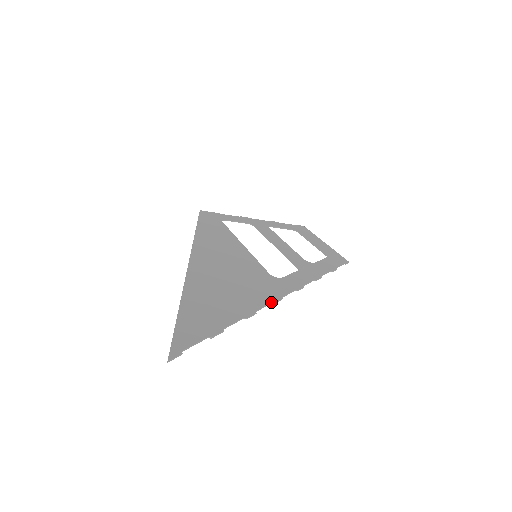
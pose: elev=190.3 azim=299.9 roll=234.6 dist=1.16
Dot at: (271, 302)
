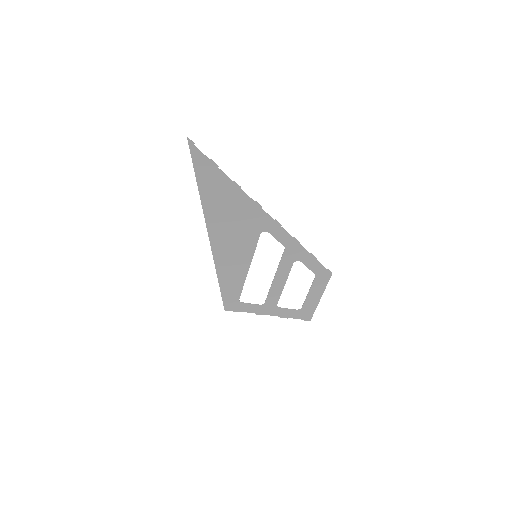
Dot at: (253, 200)
